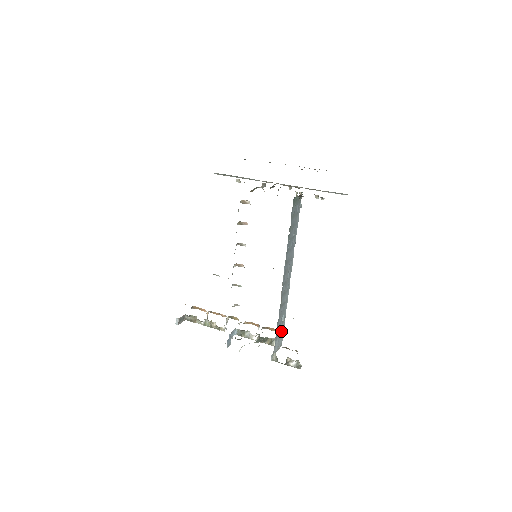
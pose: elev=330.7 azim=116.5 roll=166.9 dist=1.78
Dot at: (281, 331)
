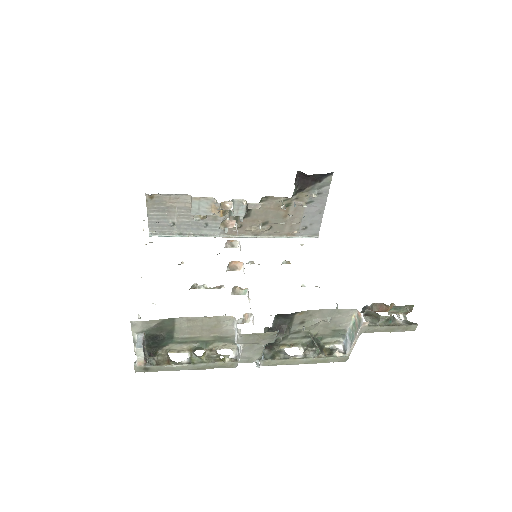
Dot at: occluded
